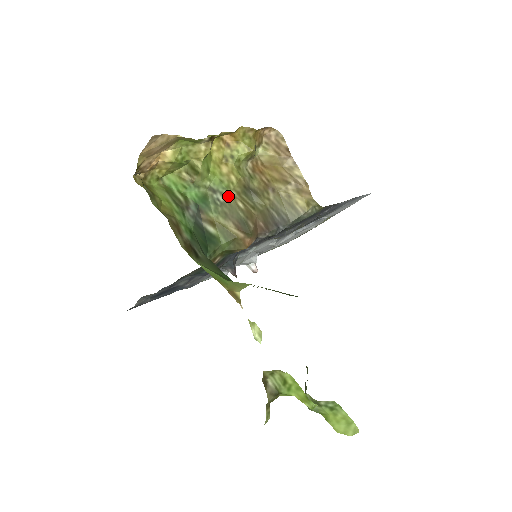
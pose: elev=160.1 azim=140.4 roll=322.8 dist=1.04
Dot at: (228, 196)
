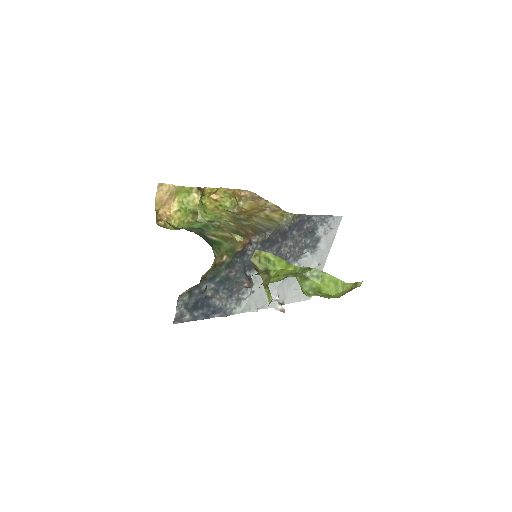
Dot at: (222, 221)
